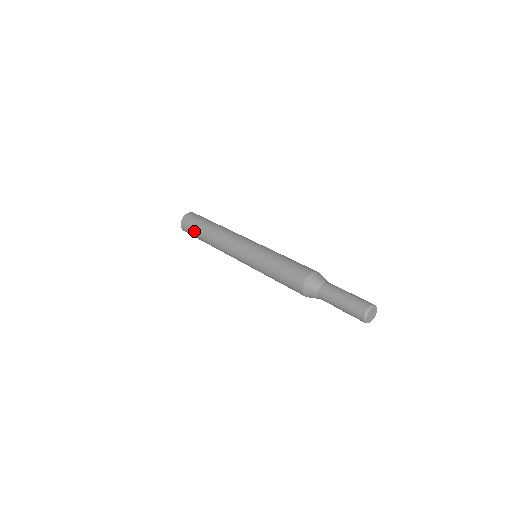
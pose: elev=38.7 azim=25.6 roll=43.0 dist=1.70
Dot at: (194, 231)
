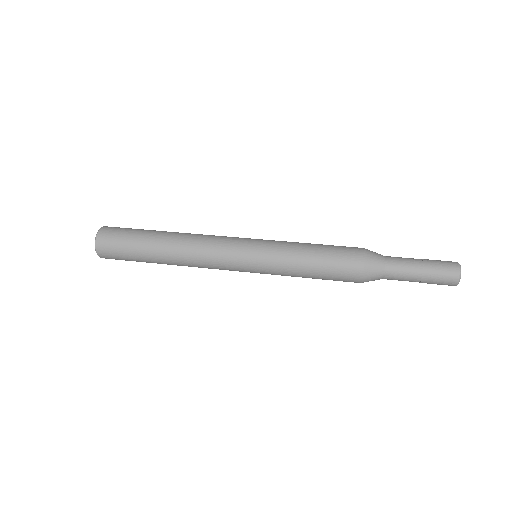
Dot at: (133, 260)
